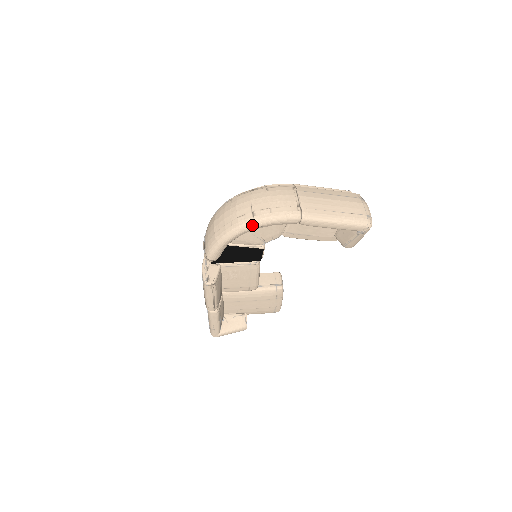
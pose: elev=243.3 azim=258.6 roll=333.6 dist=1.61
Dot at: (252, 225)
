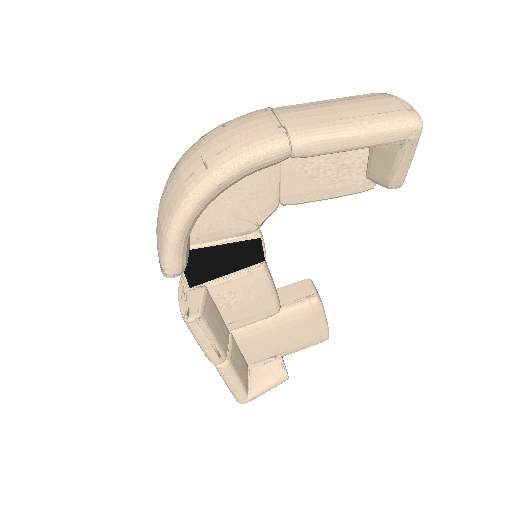
Dot at: (209, 184)
